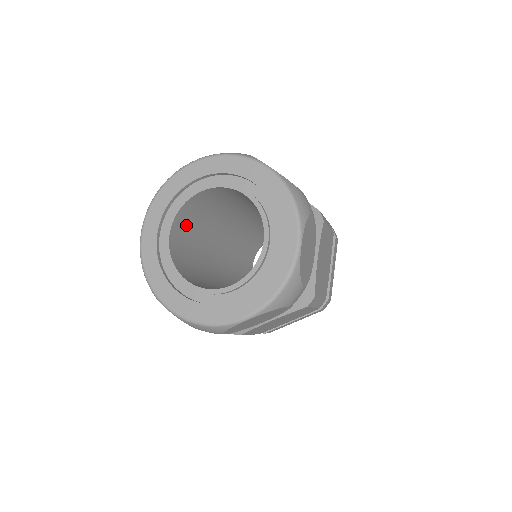
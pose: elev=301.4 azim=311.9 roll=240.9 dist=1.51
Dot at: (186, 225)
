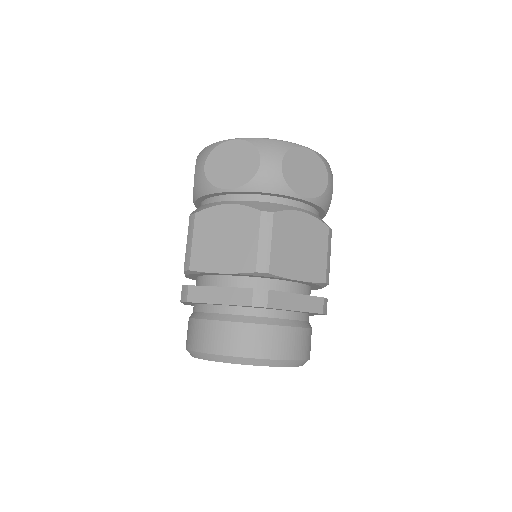
Dot at: occluded
